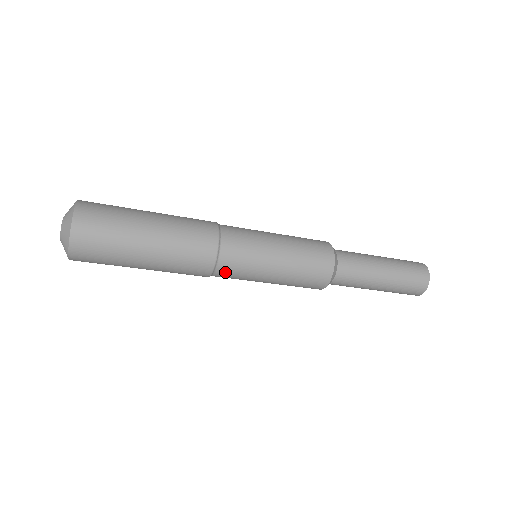
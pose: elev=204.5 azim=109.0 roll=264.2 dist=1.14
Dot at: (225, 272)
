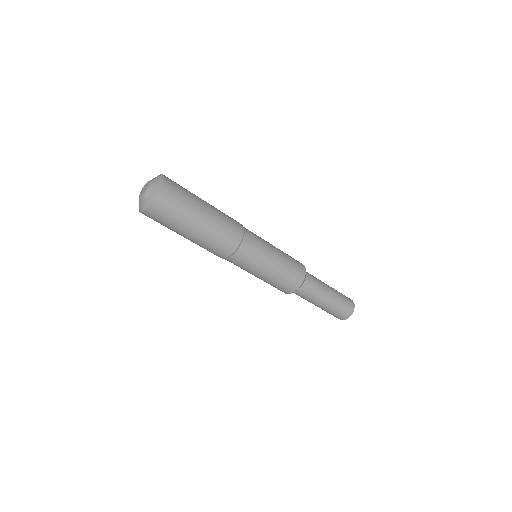
Dot at: (241, 256)
